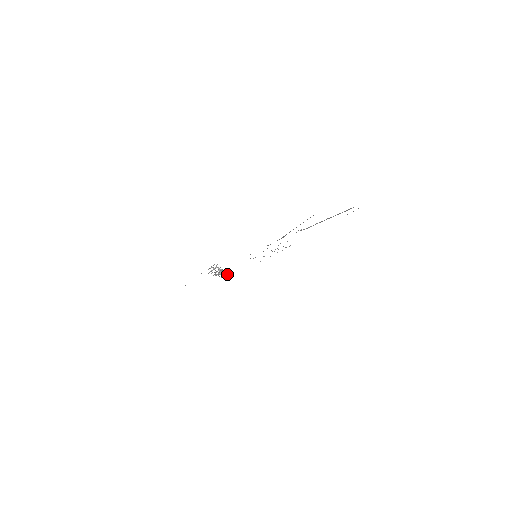
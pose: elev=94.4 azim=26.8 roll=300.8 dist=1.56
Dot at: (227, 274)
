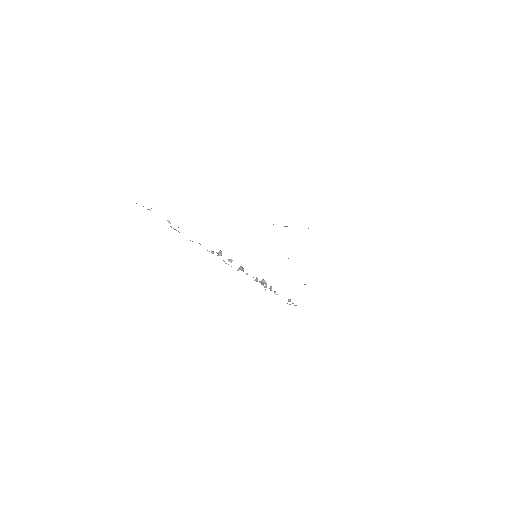
Dot at: occluded
